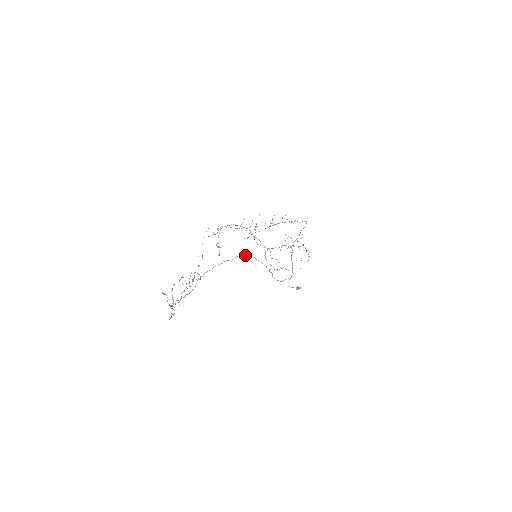
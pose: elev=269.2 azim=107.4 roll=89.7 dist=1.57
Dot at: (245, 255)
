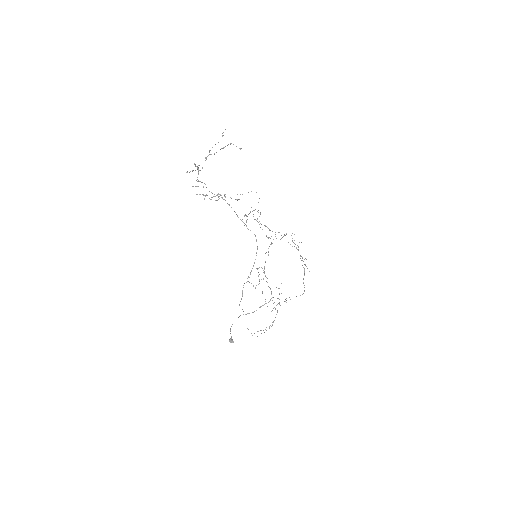
Dot at: occluded
